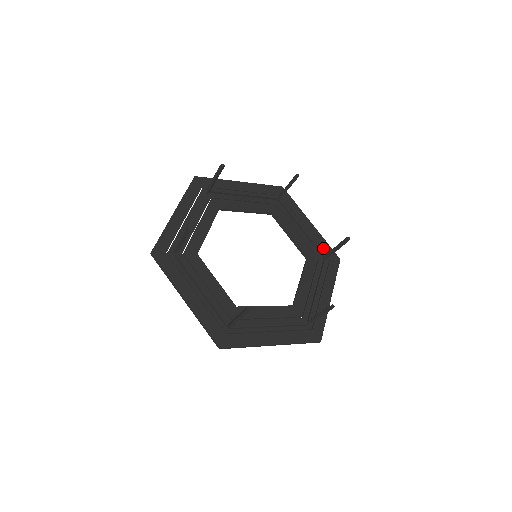
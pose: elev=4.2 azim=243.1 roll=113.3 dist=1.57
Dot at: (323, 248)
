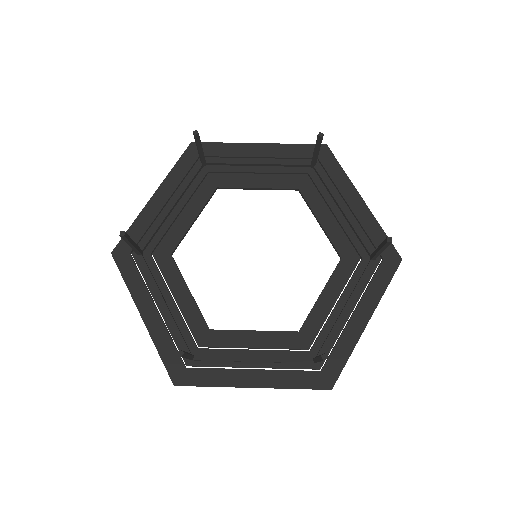
Dot at: (374, 241)
